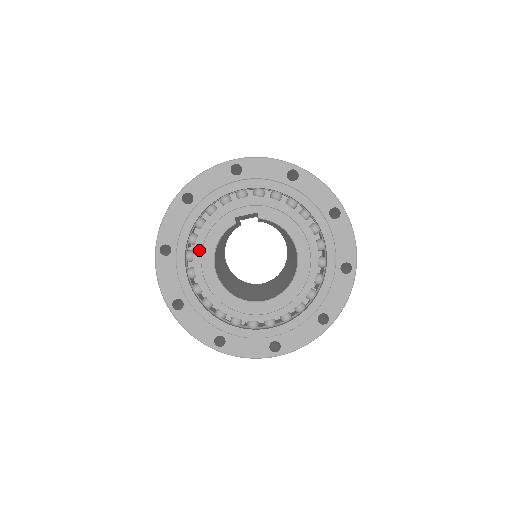
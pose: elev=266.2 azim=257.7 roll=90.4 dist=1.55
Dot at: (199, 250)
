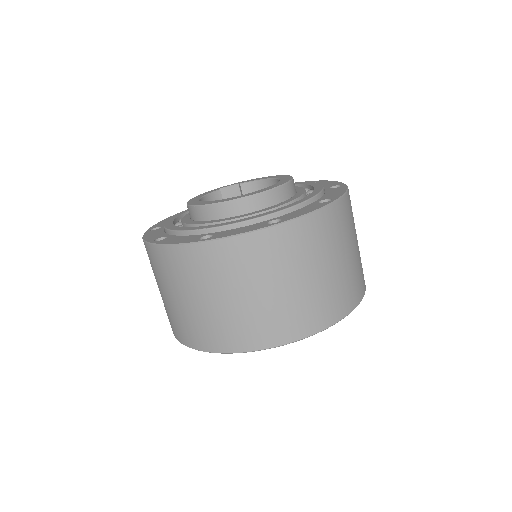
Dot at: (188, 216)
